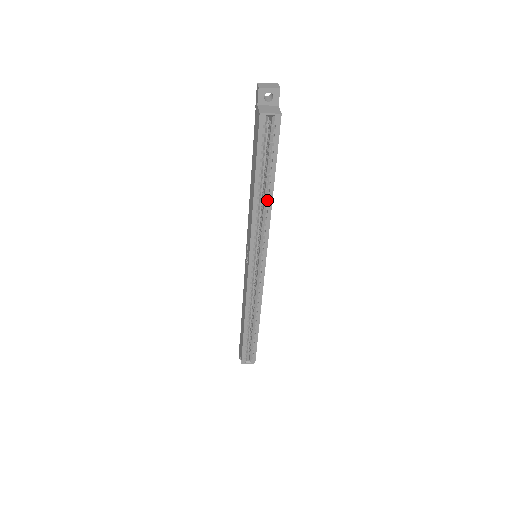
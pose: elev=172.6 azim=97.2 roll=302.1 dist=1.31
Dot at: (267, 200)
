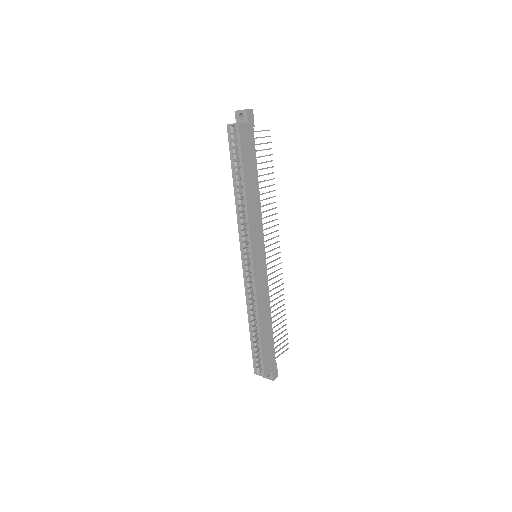
Dot at: (243, 195)
